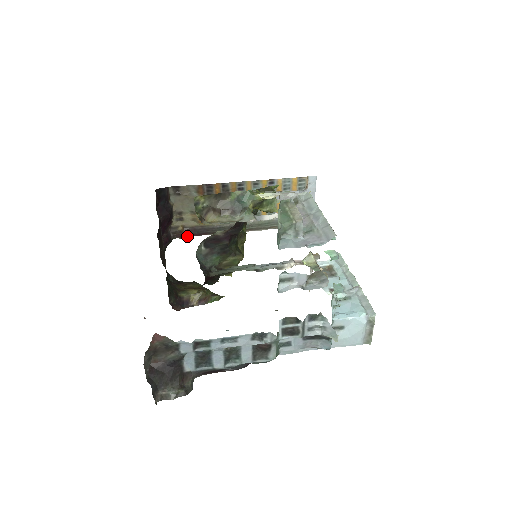
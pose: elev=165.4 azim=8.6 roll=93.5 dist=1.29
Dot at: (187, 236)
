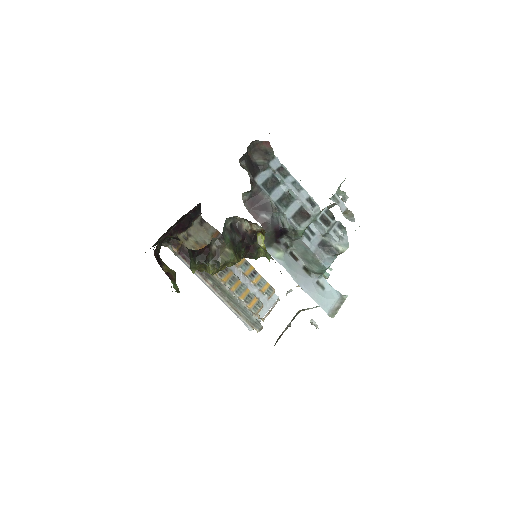
Dot at: (179, 251)
